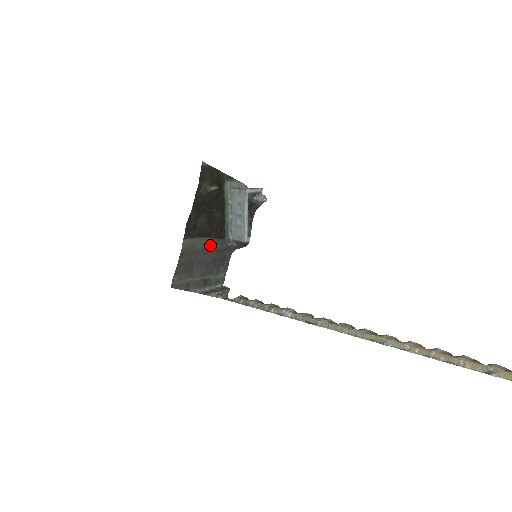
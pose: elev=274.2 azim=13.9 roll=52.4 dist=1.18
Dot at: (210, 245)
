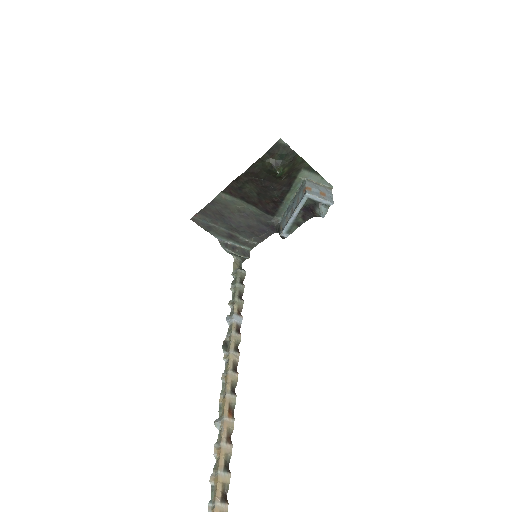
Dot at: (252, 212)
